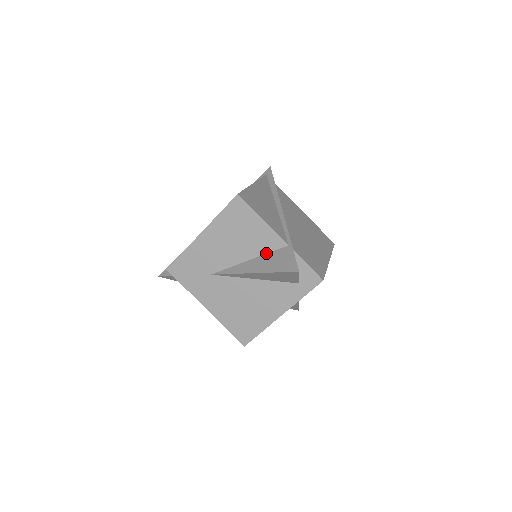
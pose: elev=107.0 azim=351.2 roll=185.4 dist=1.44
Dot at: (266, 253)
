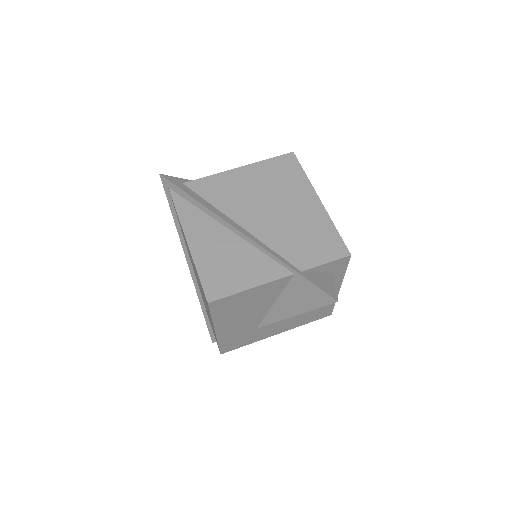
Dot at: (282, 291)
